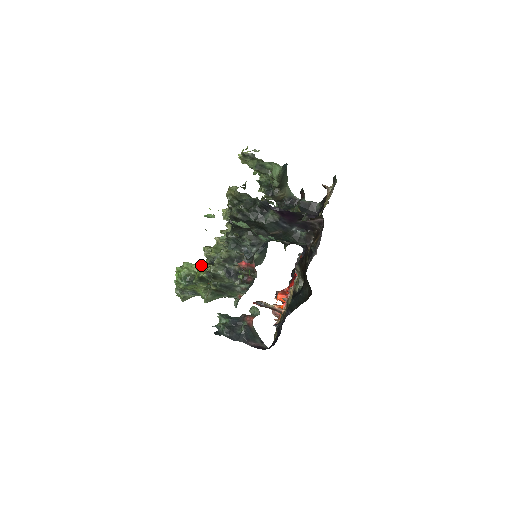
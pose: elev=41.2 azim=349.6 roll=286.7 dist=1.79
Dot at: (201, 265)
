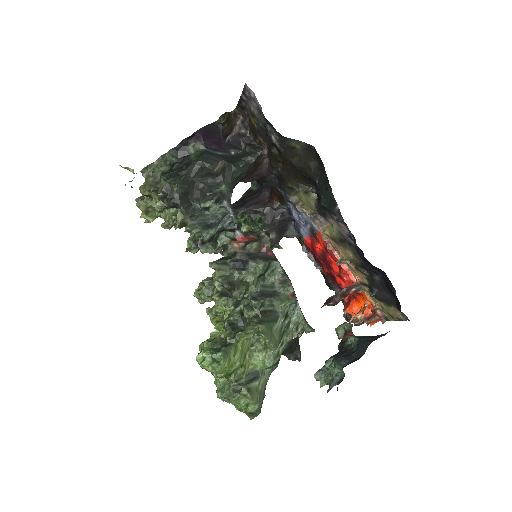
Dot at: (216, 321)
